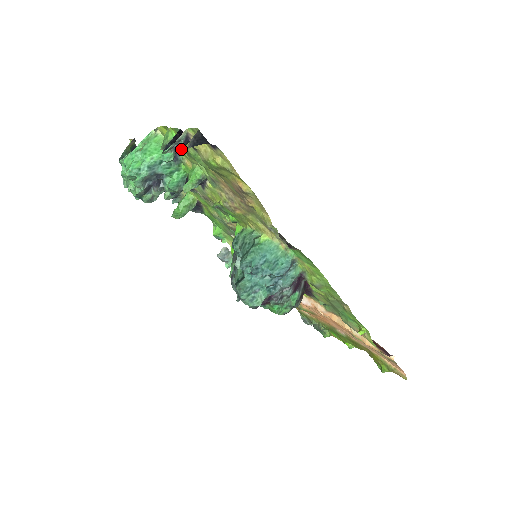
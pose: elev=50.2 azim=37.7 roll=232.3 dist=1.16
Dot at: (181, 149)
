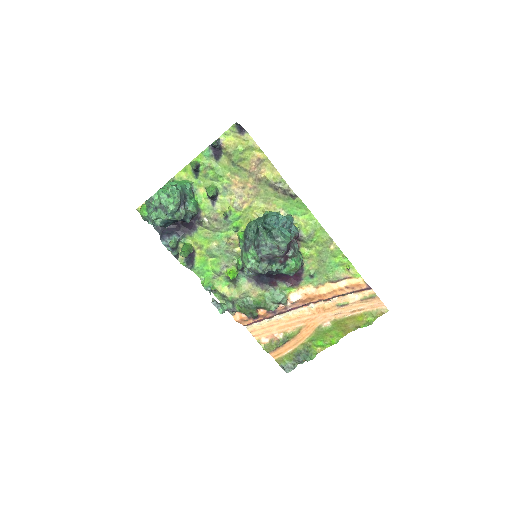
Dot at: (218, 147)
